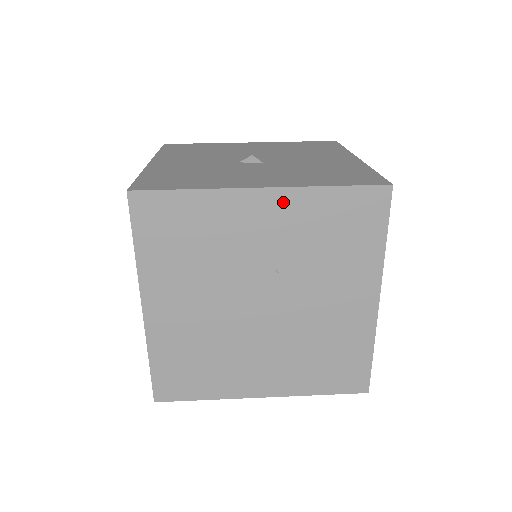
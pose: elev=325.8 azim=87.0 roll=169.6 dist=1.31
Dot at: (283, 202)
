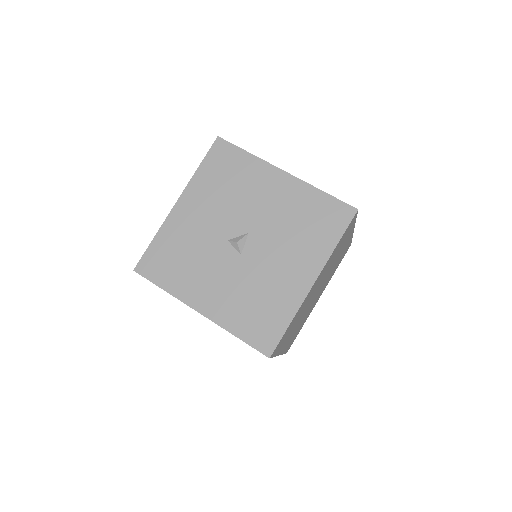
Dot at: occluded
